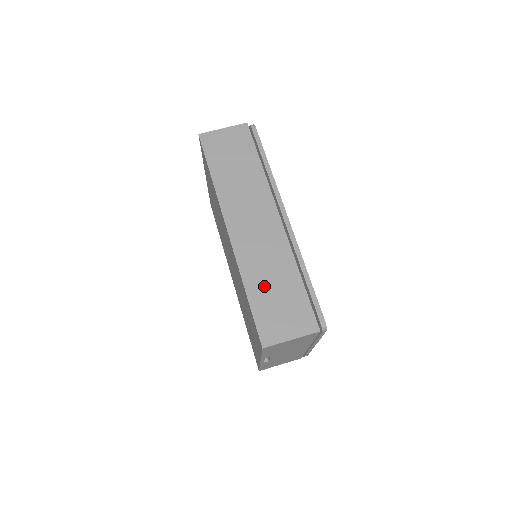
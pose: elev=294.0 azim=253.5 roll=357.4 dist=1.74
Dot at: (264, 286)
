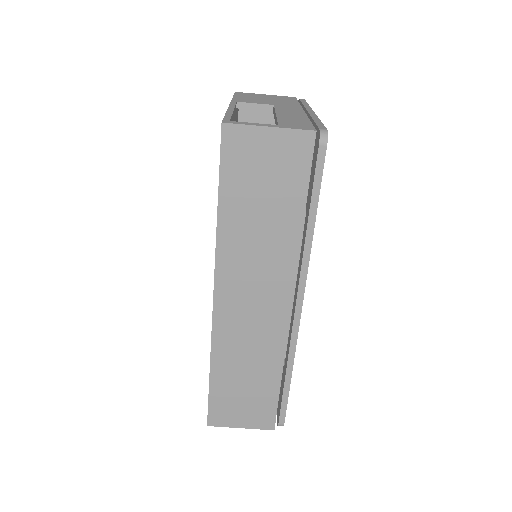
Dot at: (234, 375)
